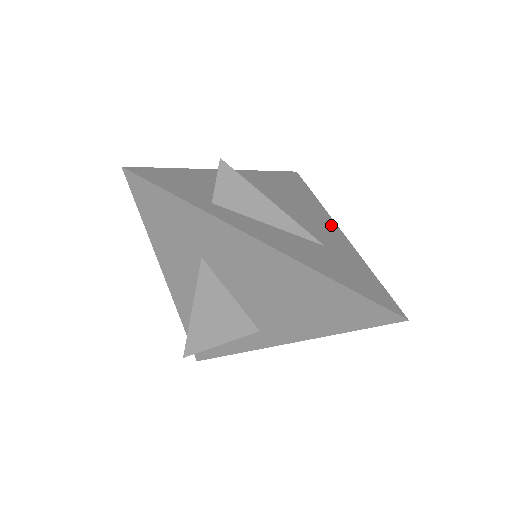
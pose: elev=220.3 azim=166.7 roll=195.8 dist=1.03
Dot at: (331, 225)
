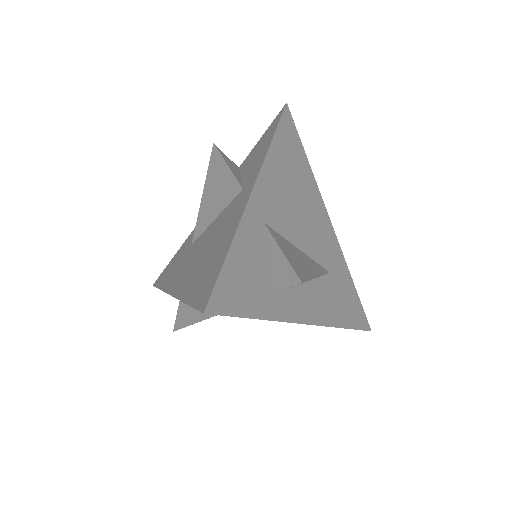
Dot at: (326, 220)
